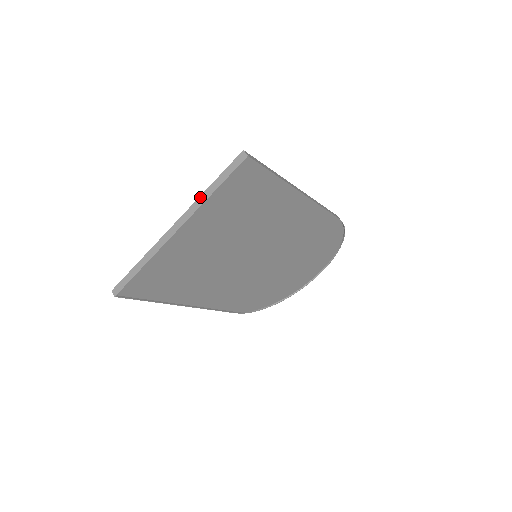
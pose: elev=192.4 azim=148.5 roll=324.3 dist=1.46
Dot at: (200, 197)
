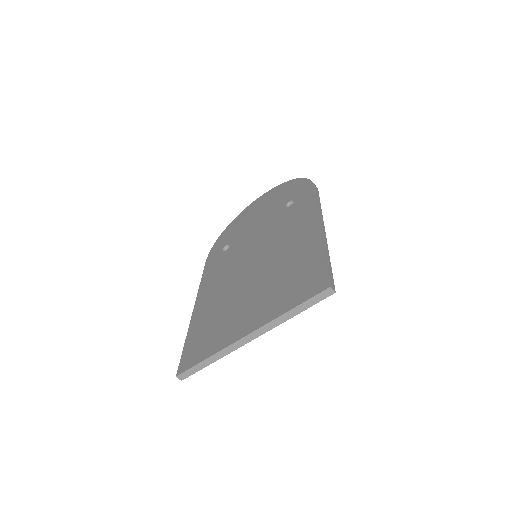
Dot at: (279, 318)
